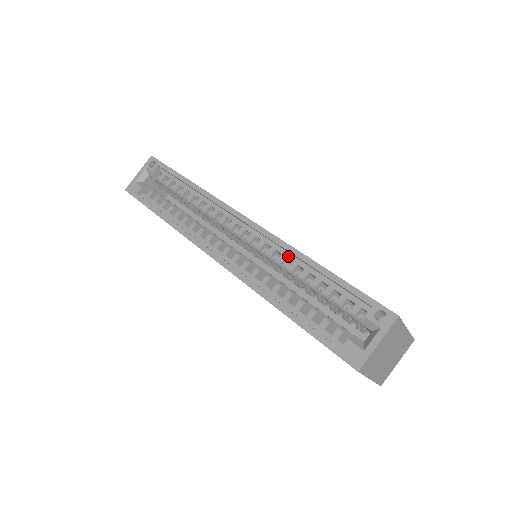
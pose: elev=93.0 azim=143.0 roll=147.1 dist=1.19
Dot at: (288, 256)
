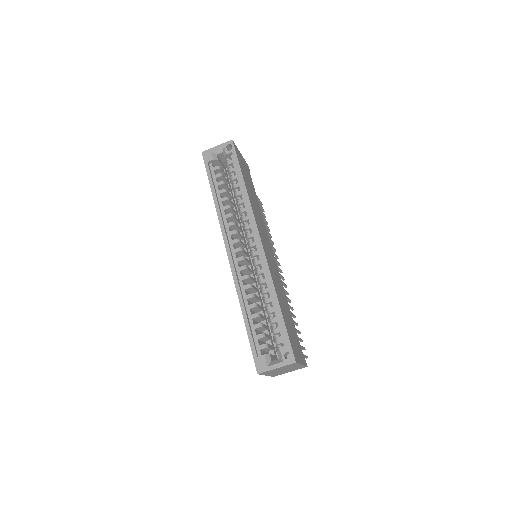
Dot at: (267, 283)
